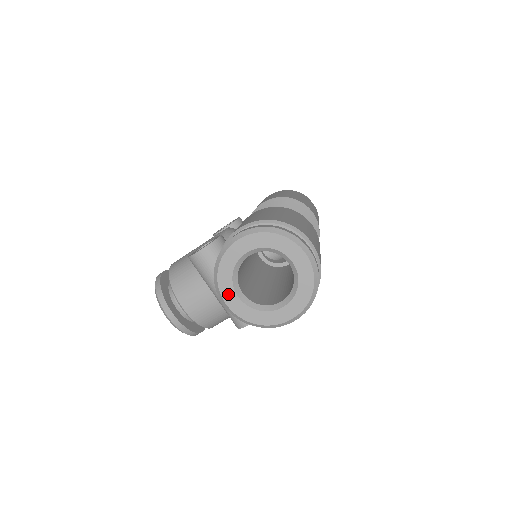
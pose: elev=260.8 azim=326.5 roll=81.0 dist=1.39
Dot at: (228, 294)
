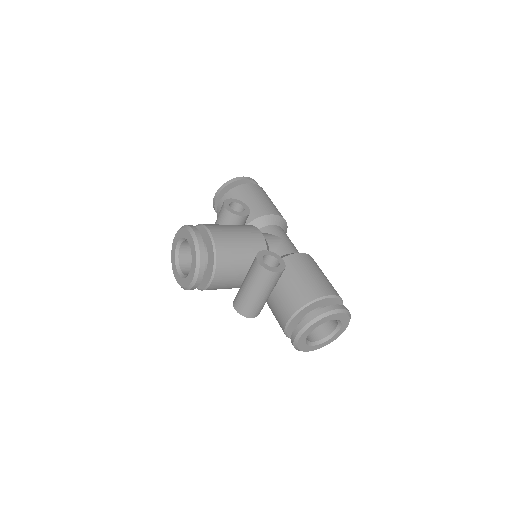
Dot at: (307, 333)
